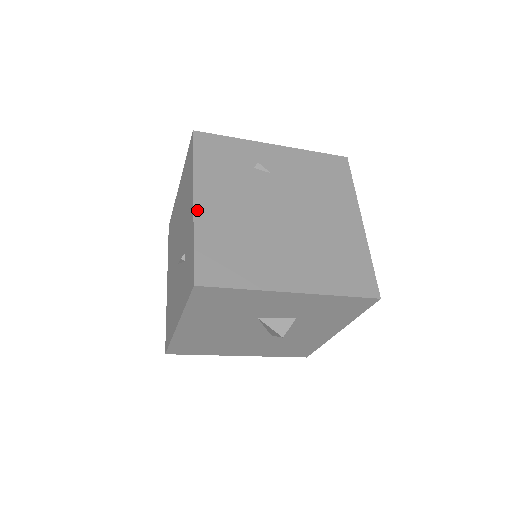
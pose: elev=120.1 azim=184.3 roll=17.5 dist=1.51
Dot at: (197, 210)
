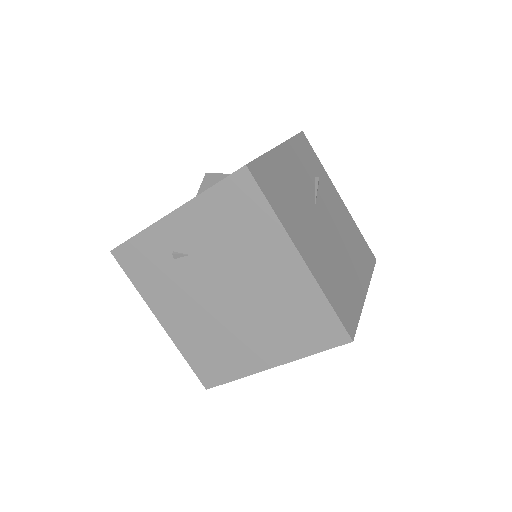
Dot at: (168, 331)
